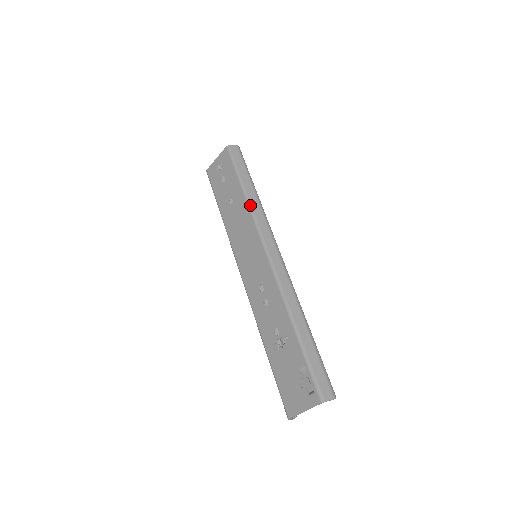
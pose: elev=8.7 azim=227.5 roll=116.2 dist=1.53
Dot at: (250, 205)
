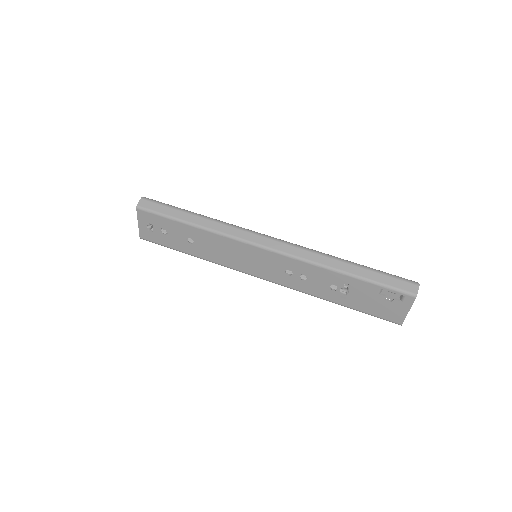
Dot at: (211, 230)
